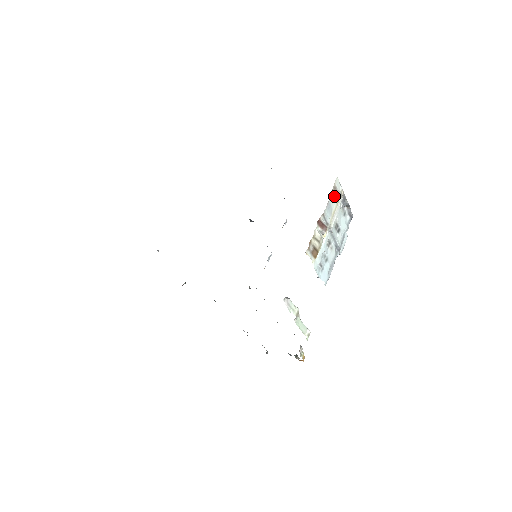
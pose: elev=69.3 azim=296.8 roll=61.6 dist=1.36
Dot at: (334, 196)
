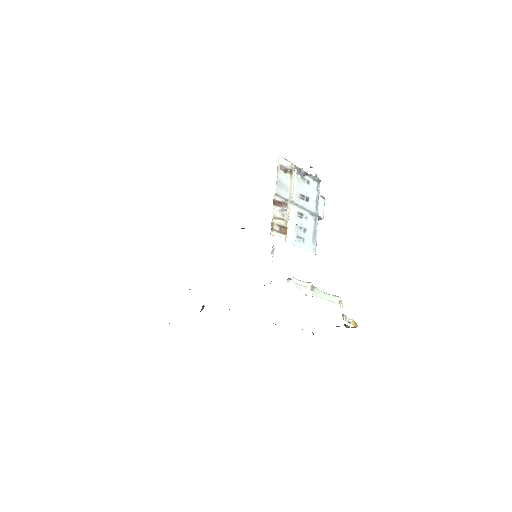
Dot at: (284, 173)
